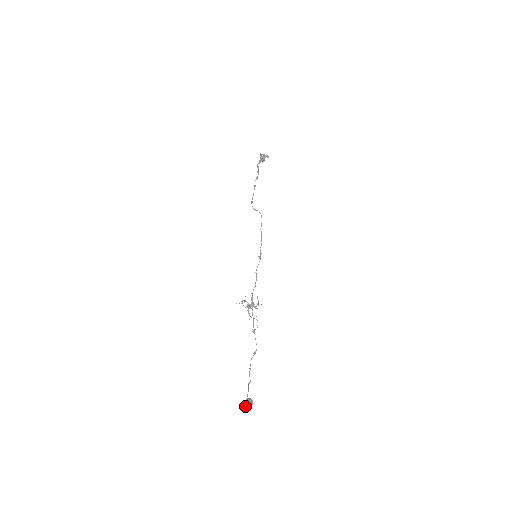
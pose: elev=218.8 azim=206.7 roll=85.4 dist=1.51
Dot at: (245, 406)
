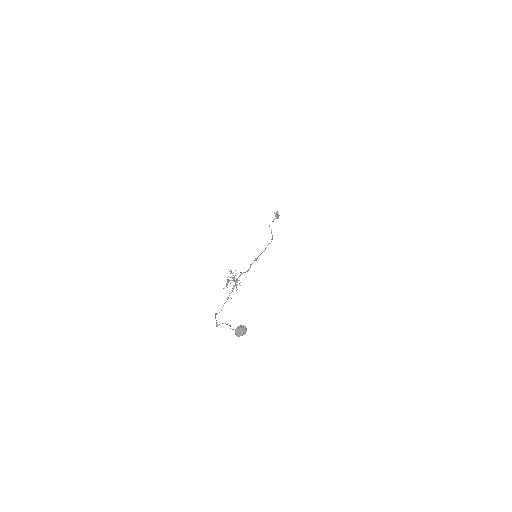
Dot at: (240, 329)
